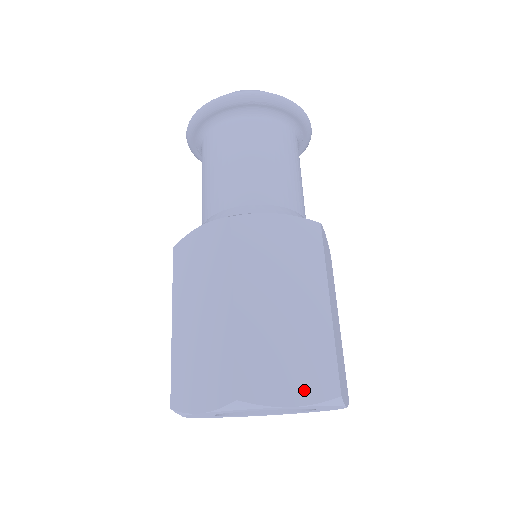
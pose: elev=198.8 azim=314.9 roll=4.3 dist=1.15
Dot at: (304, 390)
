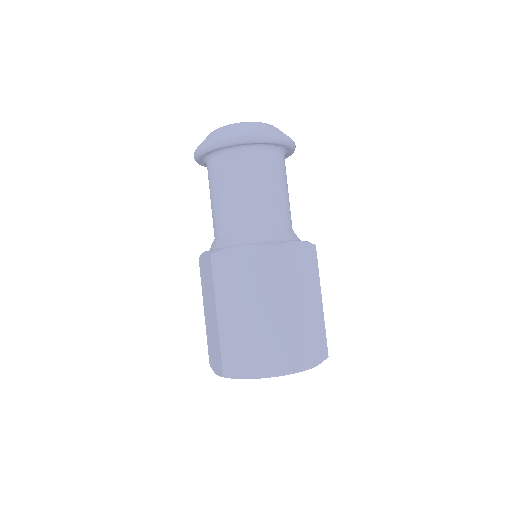
Dot at: (265, 368)
